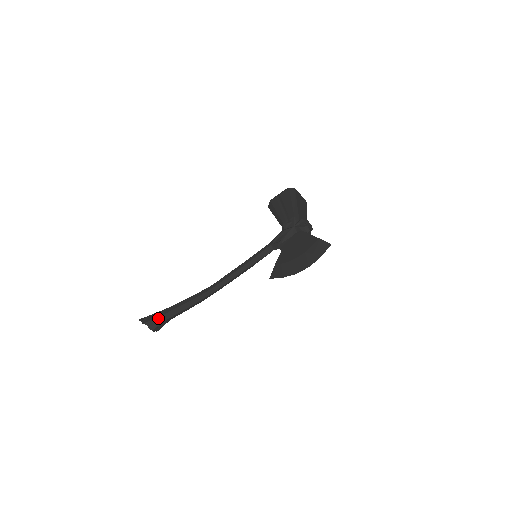
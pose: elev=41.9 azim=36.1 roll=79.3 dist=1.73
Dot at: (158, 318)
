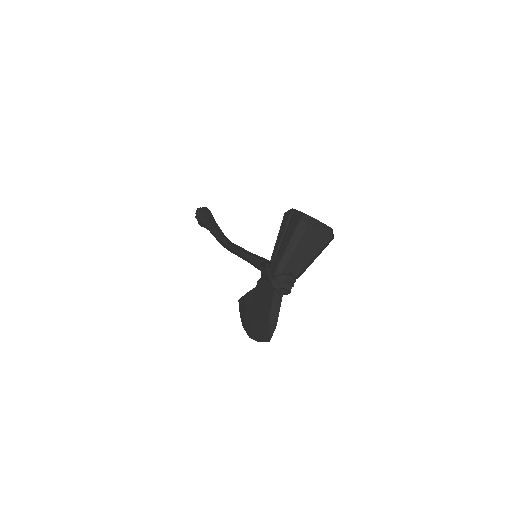
Dot at: (203, 223)
